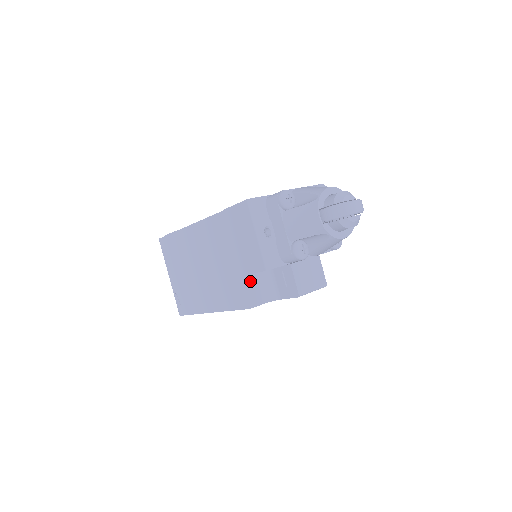
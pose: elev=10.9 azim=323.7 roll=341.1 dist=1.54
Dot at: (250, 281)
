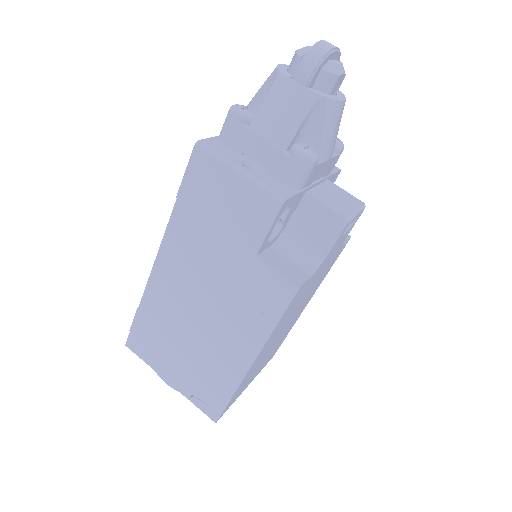
Dot at: (272, 258)
